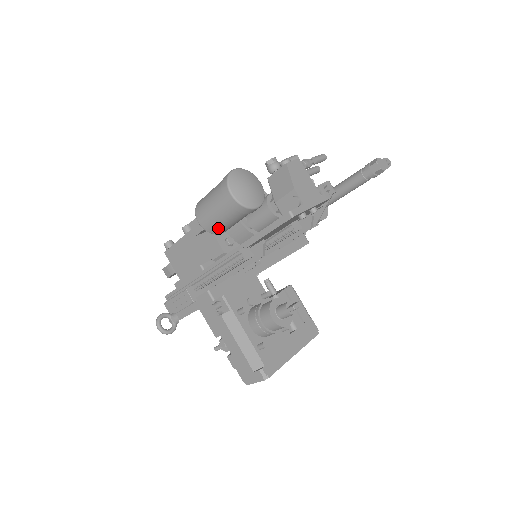
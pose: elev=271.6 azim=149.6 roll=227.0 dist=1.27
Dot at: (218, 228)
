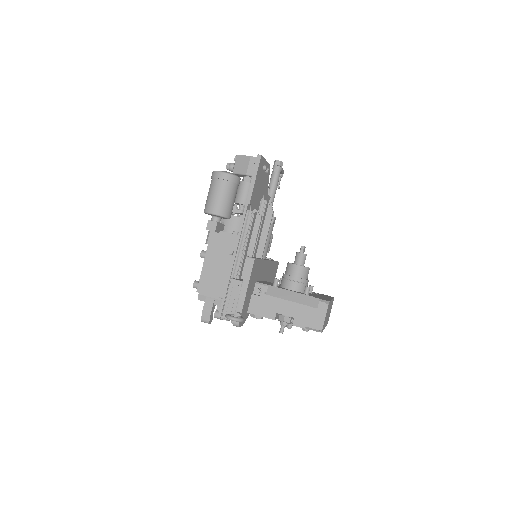
Dot at: (226, 208)
